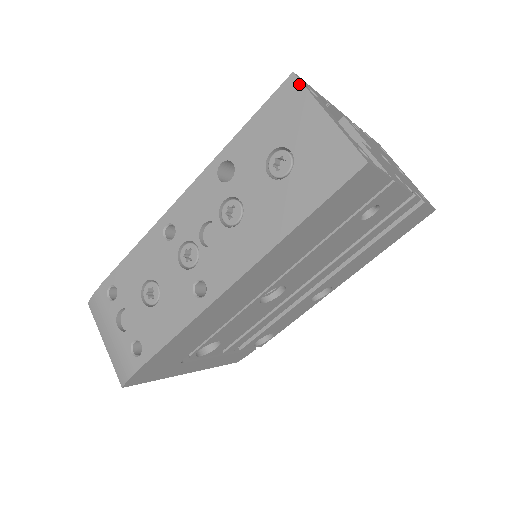
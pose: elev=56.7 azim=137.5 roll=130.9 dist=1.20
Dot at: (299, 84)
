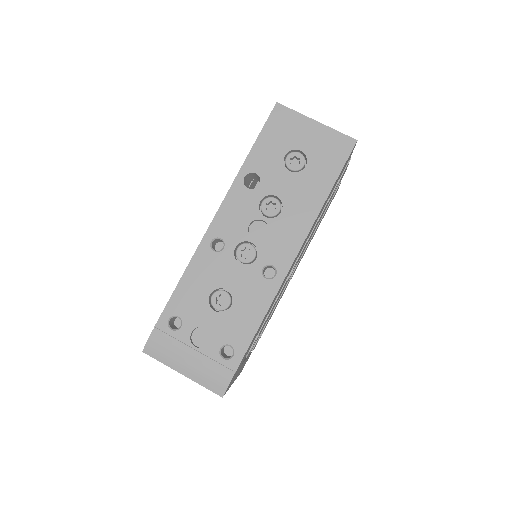
Dot at: (285, 108)
